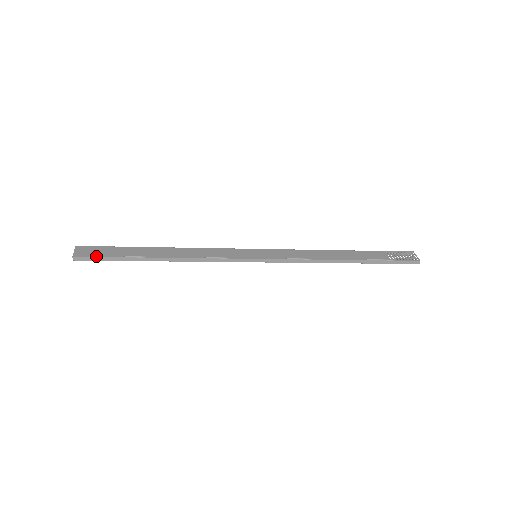
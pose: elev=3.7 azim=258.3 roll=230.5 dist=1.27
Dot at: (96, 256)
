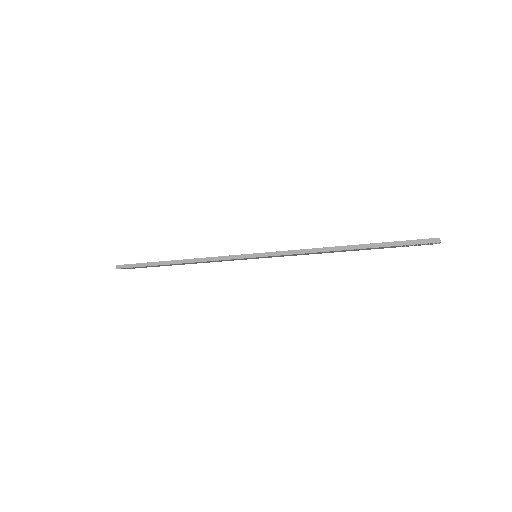
Dot at: (131, 264)
